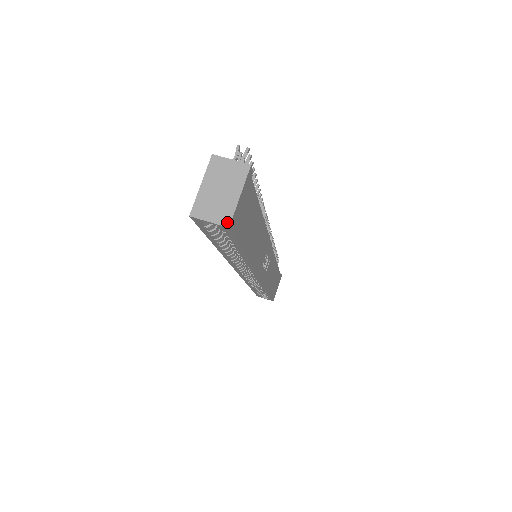
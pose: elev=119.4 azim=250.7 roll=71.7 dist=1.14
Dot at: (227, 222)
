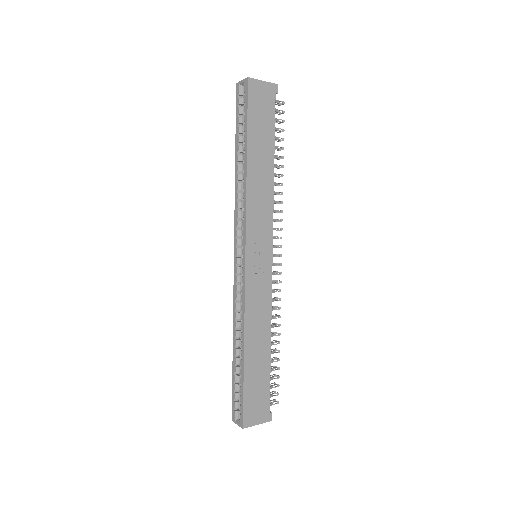
Dot at: (249, 78)
